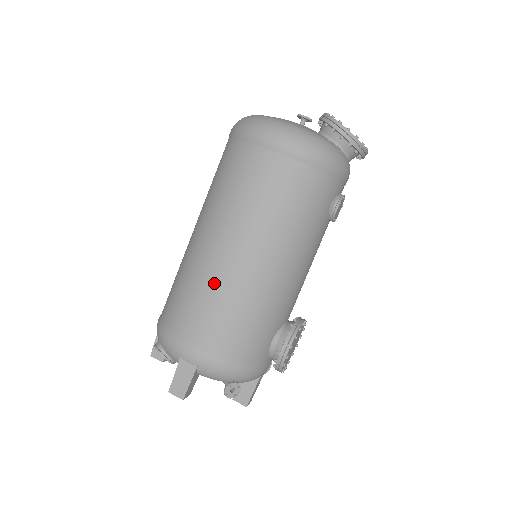
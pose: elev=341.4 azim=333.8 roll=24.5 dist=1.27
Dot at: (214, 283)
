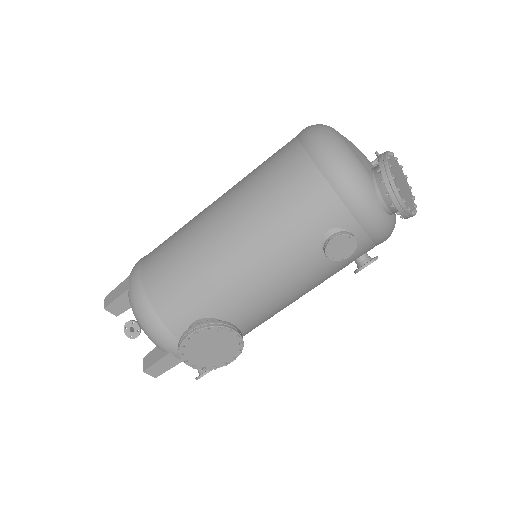
Dot at: (188, 230)
